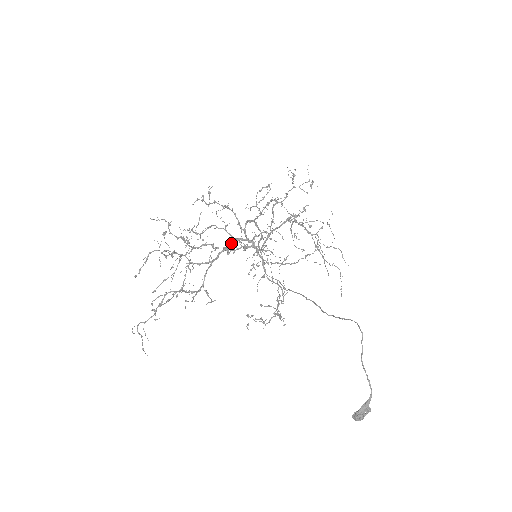
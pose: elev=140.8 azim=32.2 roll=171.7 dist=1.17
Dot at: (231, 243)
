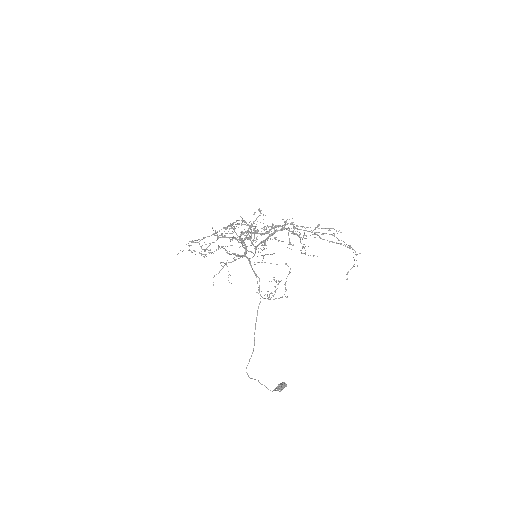
Dot at: occluded
